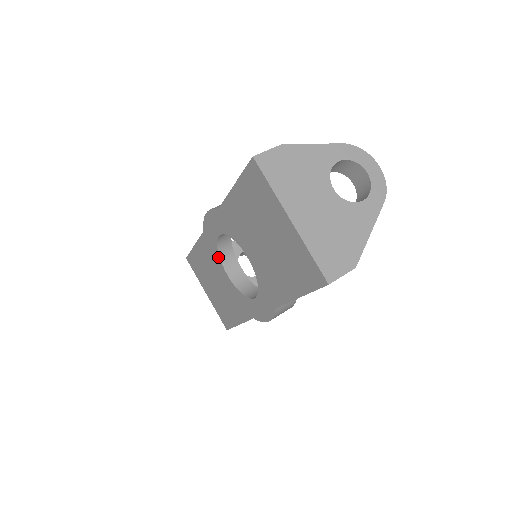
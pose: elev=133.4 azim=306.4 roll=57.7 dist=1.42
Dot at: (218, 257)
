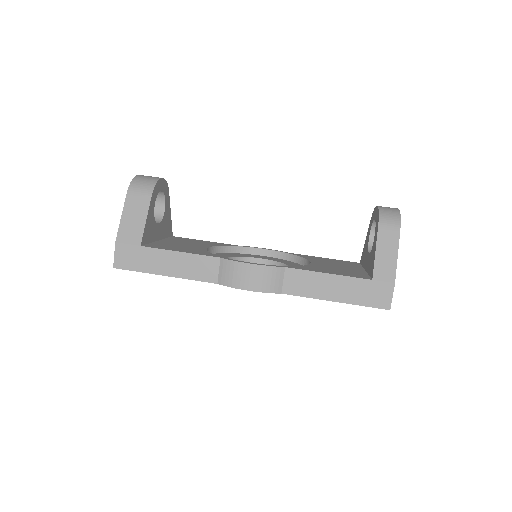
Dot at: occluded
